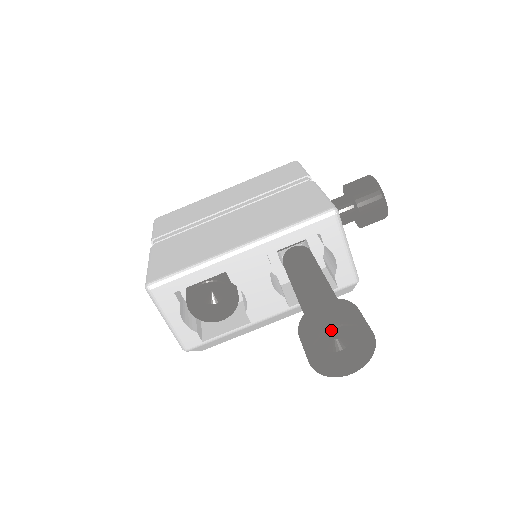
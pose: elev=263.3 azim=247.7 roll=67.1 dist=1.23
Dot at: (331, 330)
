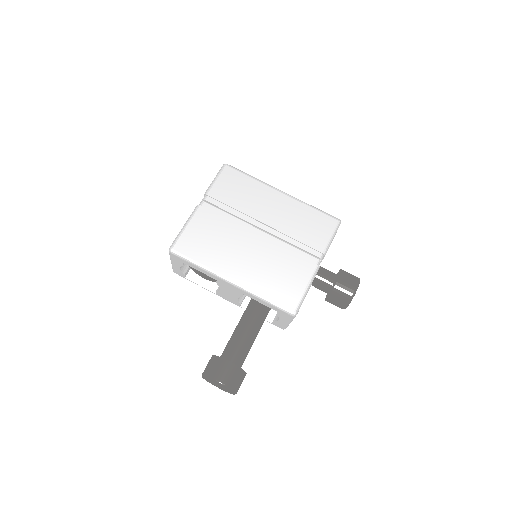
Dot at: (217, 383)
